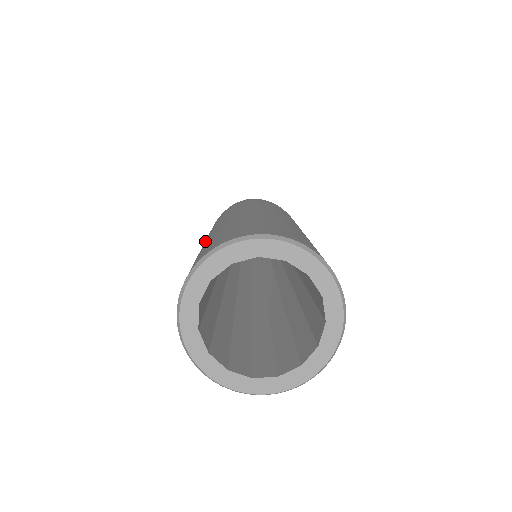
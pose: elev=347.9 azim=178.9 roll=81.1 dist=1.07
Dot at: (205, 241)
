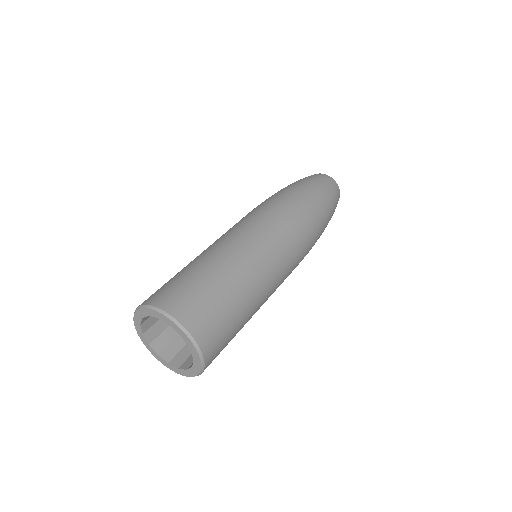
Dot at: occluded
